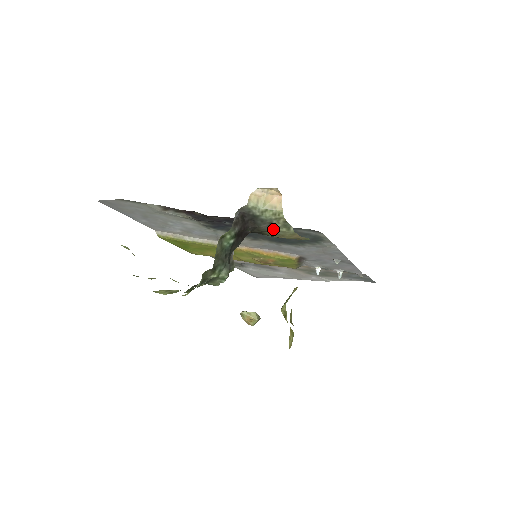
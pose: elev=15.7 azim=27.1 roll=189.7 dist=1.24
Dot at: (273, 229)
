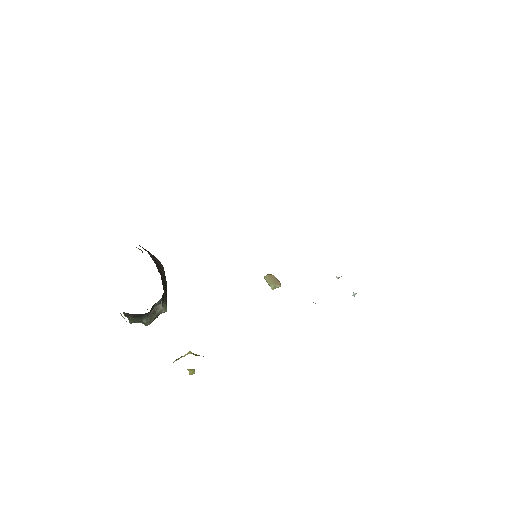
Dot at: occluded
